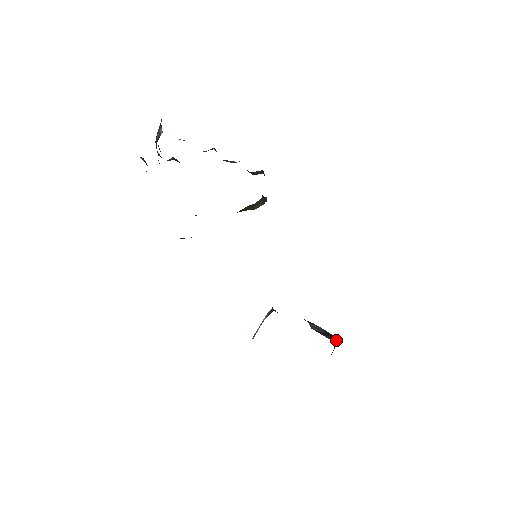
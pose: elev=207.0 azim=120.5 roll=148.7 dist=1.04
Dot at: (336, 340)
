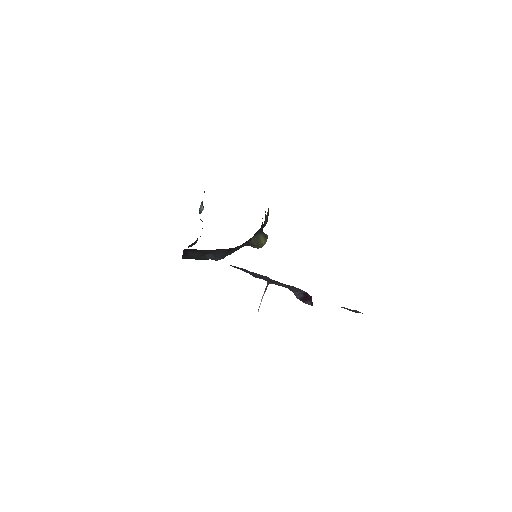
Dot at: (311, 297)
